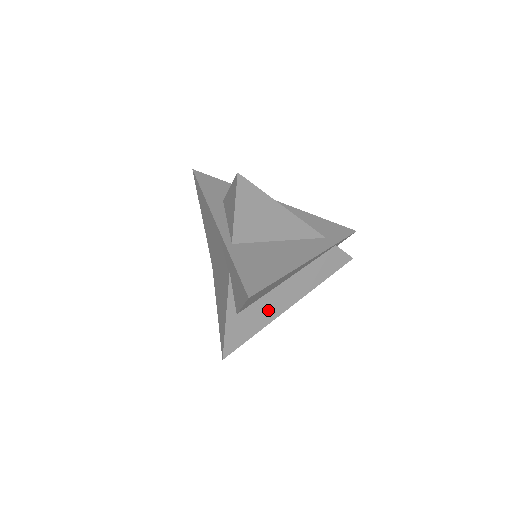
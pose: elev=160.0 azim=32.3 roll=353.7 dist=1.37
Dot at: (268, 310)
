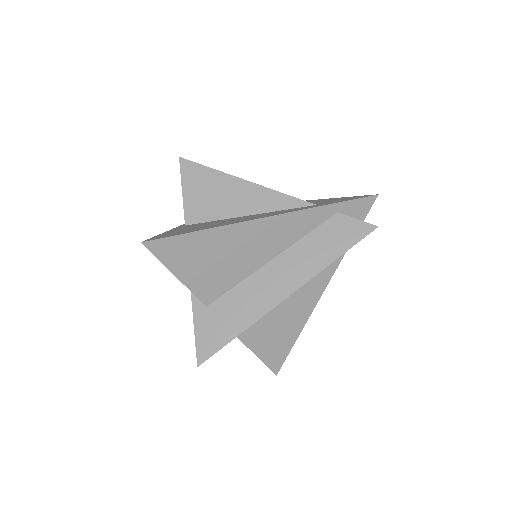
Dot at: (251, 302)
